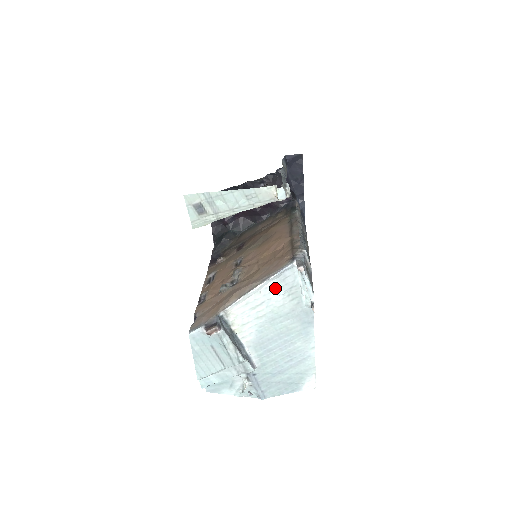
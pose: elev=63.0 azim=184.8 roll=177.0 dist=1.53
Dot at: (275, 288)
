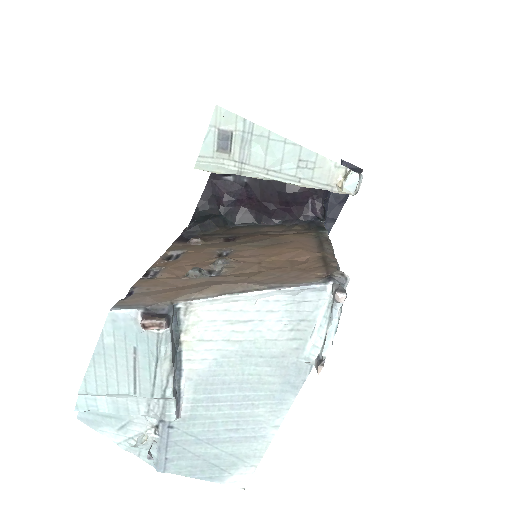
Dot at: (279, 308)
